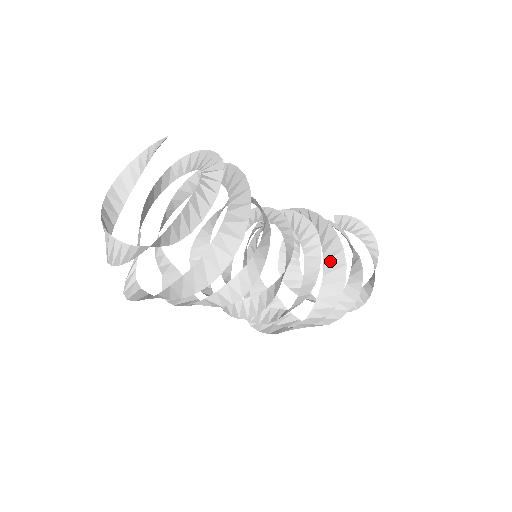
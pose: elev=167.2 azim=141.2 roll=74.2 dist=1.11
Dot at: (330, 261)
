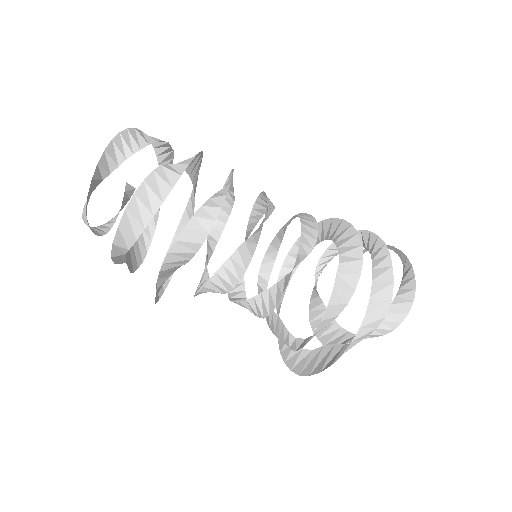
Dot at: (330, 232)
